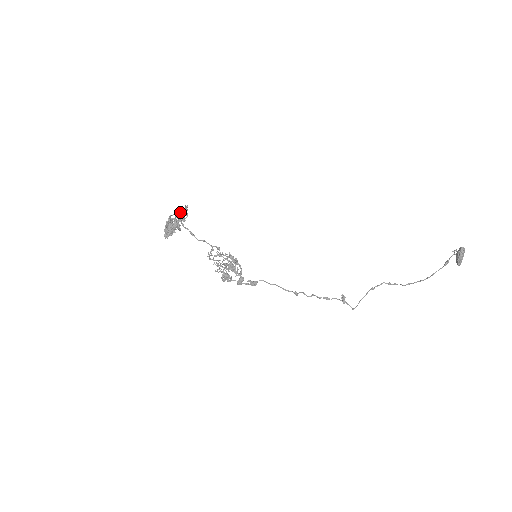
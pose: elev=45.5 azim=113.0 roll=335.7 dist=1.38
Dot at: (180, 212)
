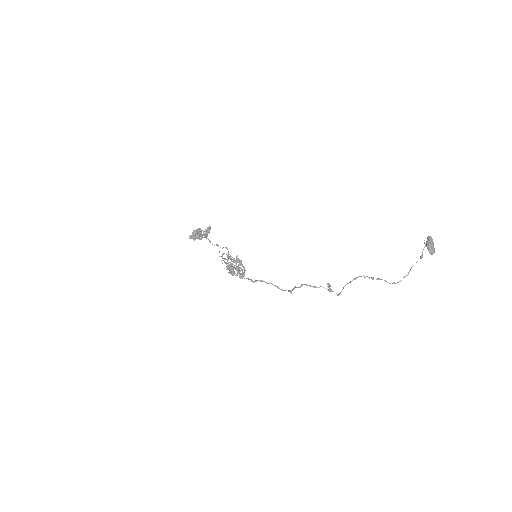
Dot at: (205, 230)
